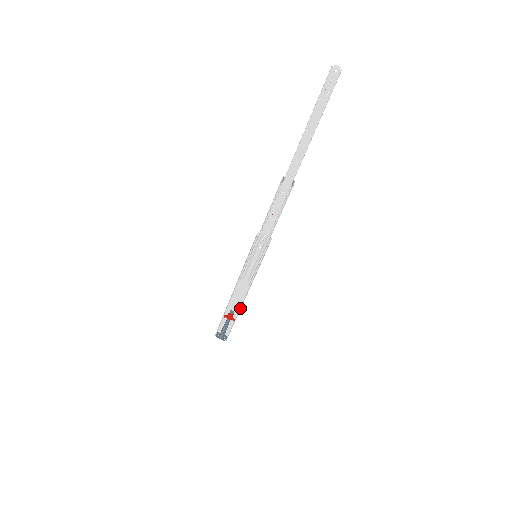
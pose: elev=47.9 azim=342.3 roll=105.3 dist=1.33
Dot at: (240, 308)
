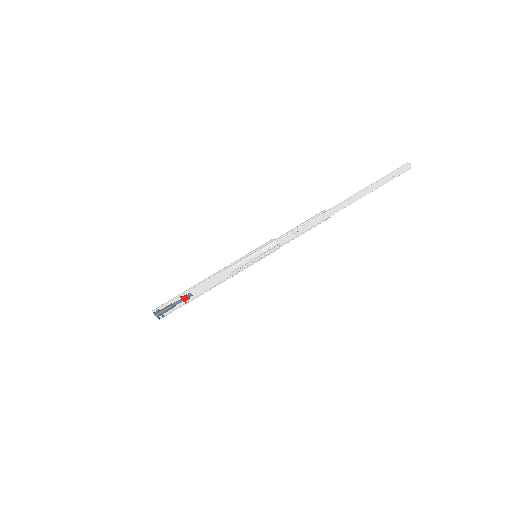
Dot at: occluded
